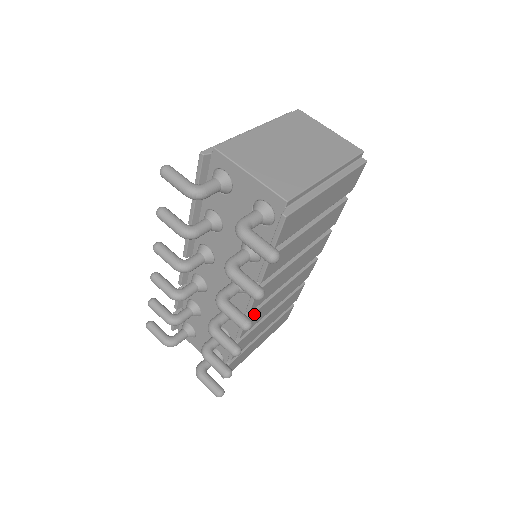
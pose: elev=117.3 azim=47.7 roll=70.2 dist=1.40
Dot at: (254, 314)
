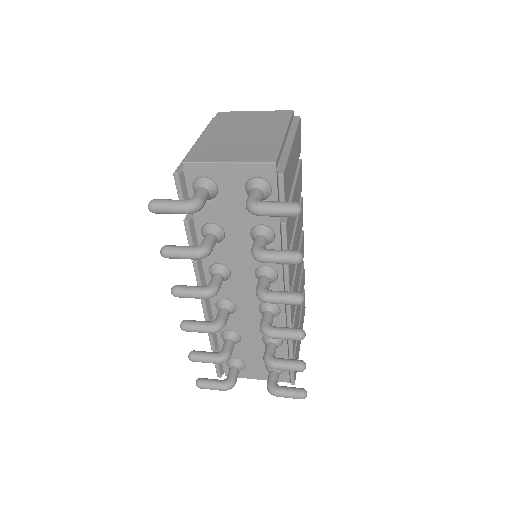
Dot at: occluded
